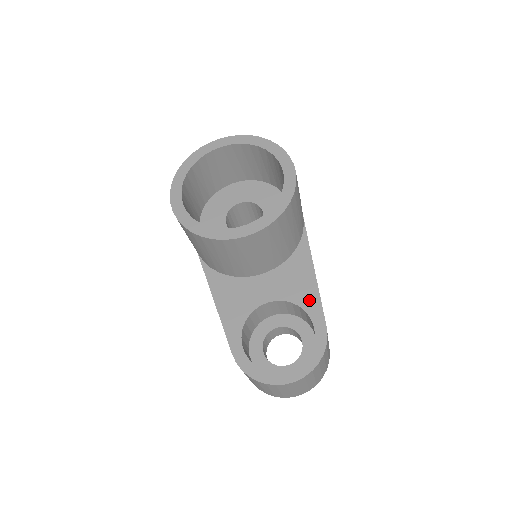
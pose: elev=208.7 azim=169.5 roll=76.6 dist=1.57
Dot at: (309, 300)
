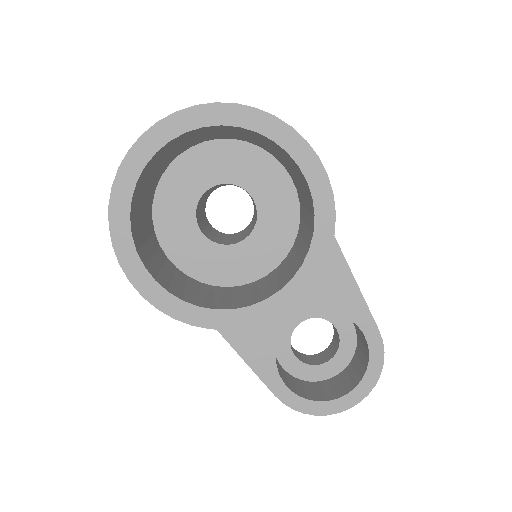
Dot at: (349, 303)
